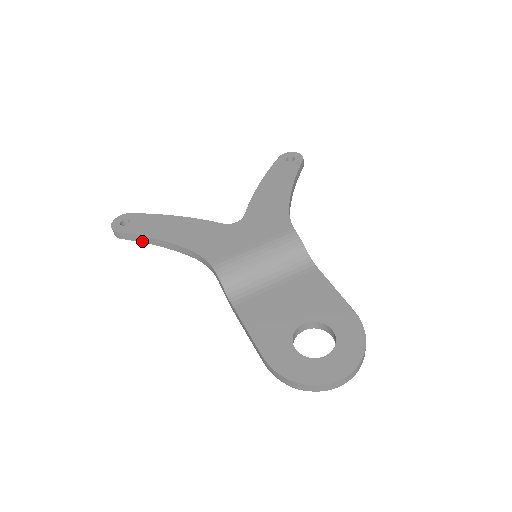
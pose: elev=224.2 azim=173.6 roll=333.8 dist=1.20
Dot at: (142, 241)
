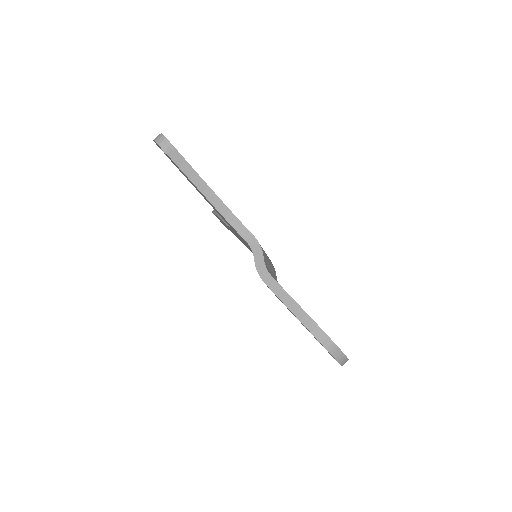
Dot at: (186, 173)
